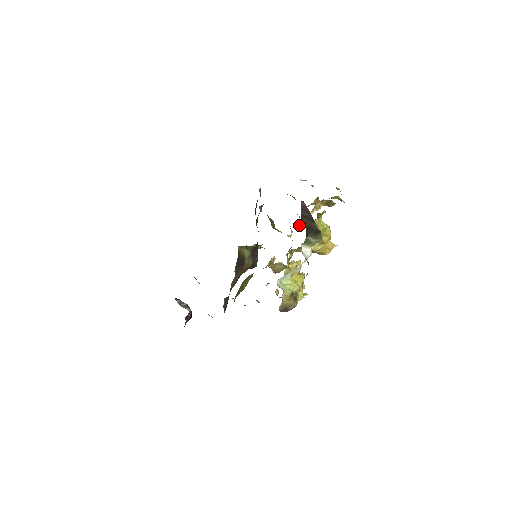
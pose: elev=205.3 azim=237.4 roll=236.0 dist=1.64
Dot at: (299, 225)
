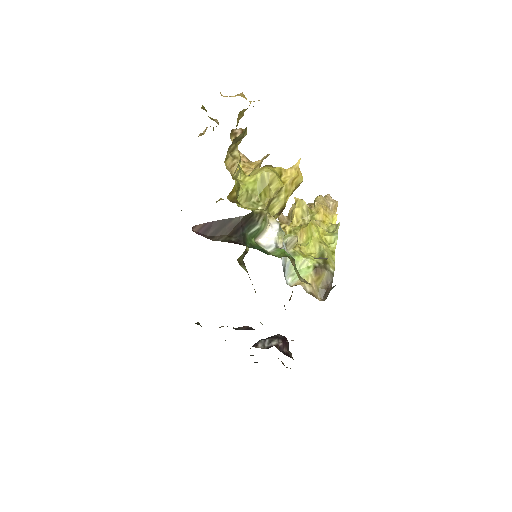
Dot at: occluded
